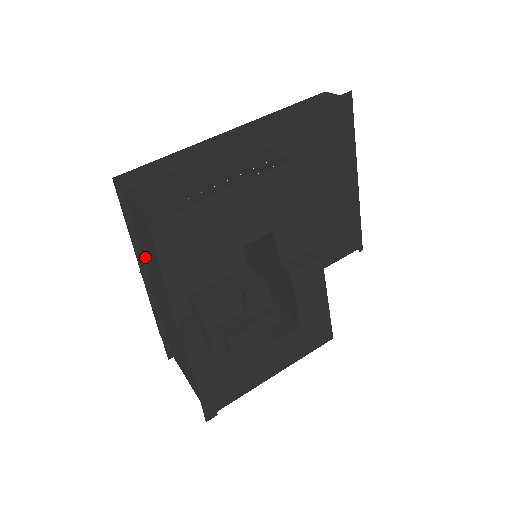
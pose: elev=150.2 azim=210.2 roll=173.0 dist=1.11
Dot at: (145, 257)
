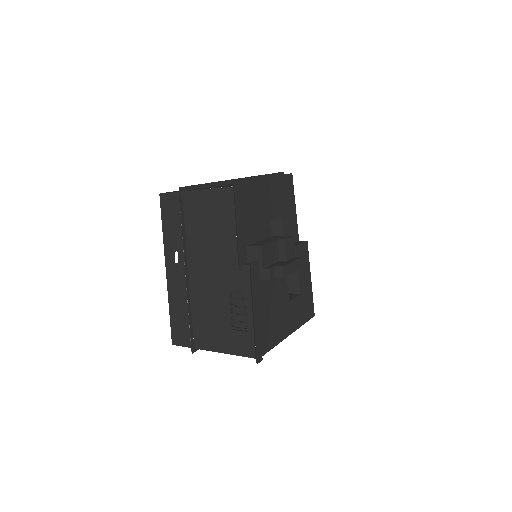
Dot at: (192, 242)
